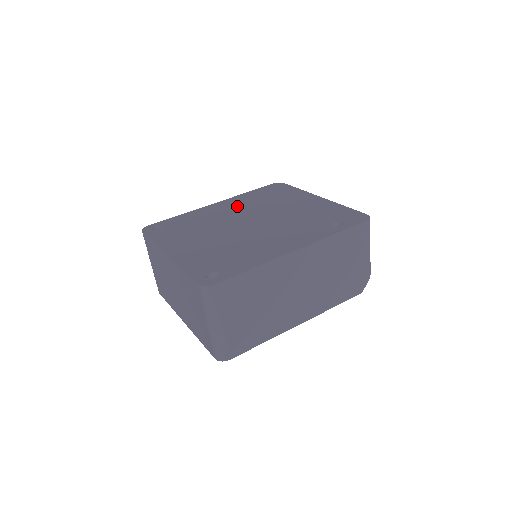
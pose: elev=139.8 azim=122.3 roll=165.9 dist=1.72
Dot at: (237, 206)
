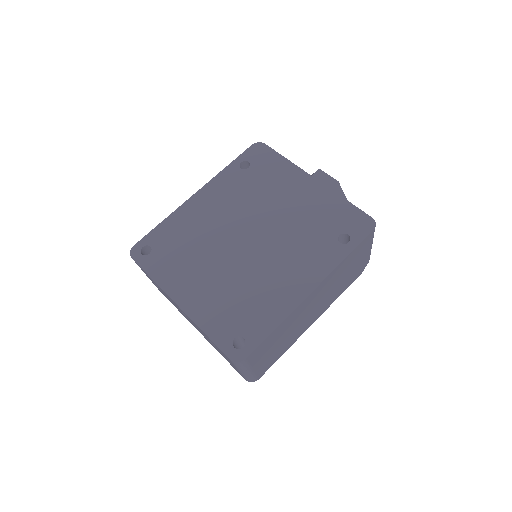
Dot at: (224, 200)
